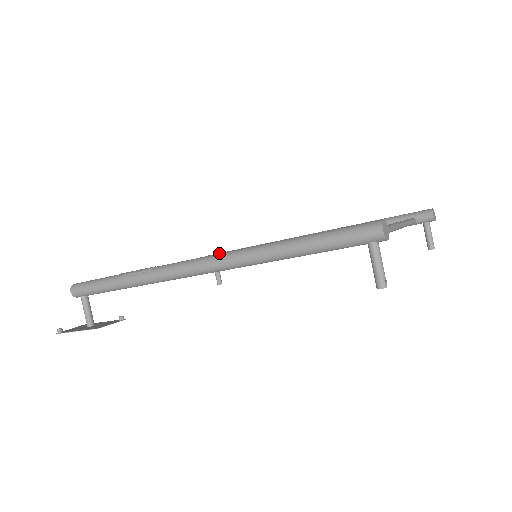
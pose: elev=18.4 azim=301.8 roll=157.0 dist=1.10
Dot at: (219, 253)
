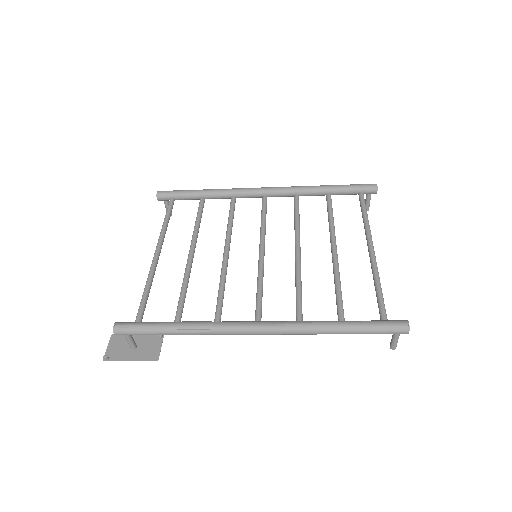
Dot at: (171, 193)
